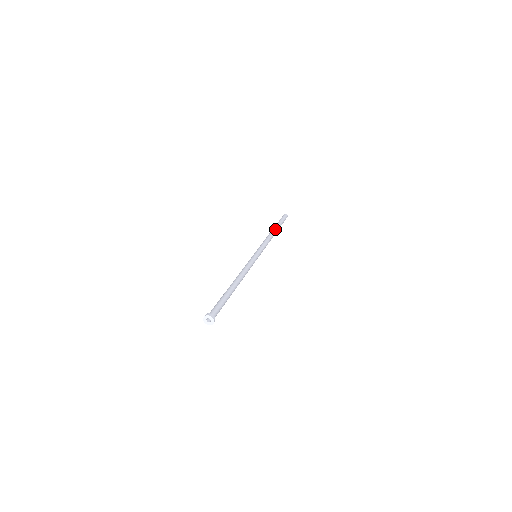
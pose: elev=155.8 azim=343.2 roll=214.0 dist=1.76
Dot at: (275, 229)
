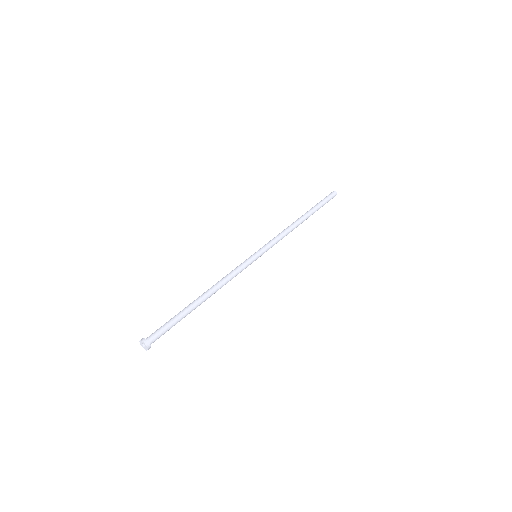
Dot at: (303, 215)
